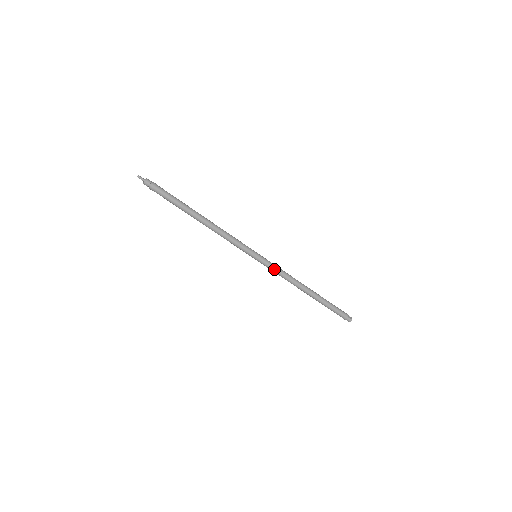
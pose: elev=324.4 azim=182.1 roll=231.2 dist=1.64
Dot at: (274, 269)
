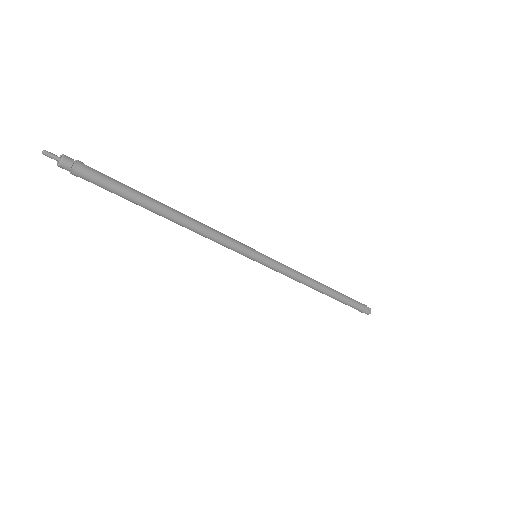
Dot at: (280, 272)
